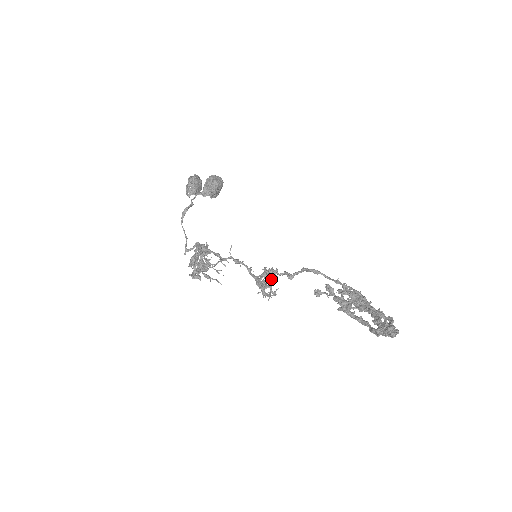
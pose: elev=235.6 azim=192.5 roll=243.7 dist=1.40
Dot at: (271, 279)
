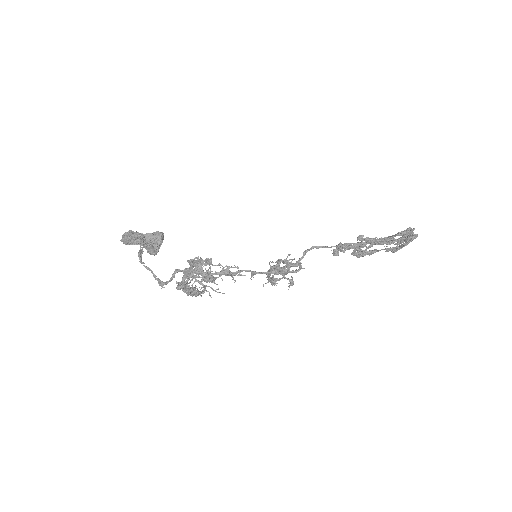
Dot at: (287, 261)
